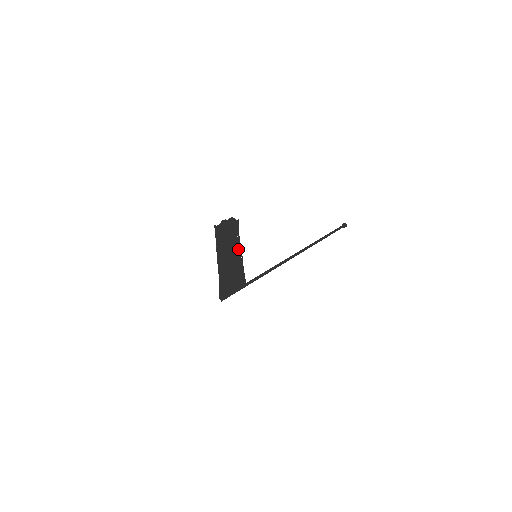
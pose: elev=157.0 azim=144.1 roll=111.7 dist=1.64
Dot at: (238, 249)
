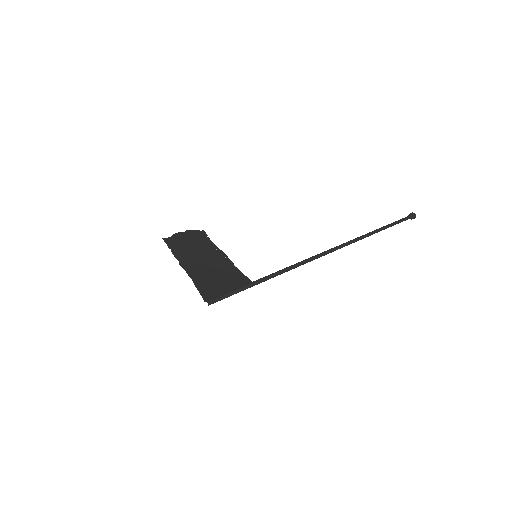
Dot at: (217, 253)
